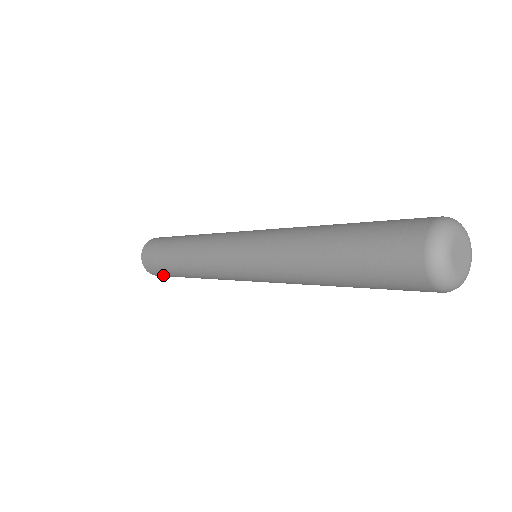
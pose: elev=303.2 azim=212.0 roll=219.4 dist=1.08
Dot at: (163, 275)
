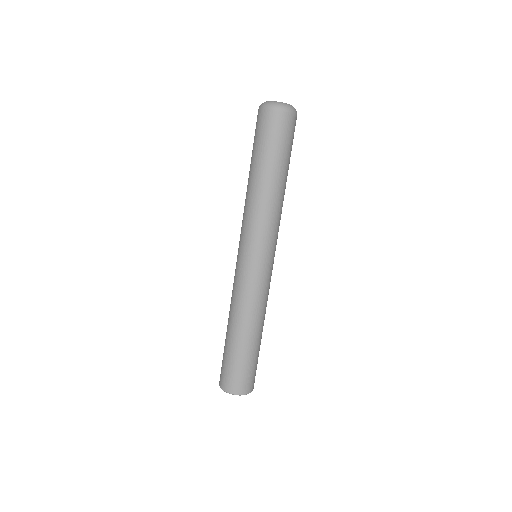
Dot at: (229, 374)
